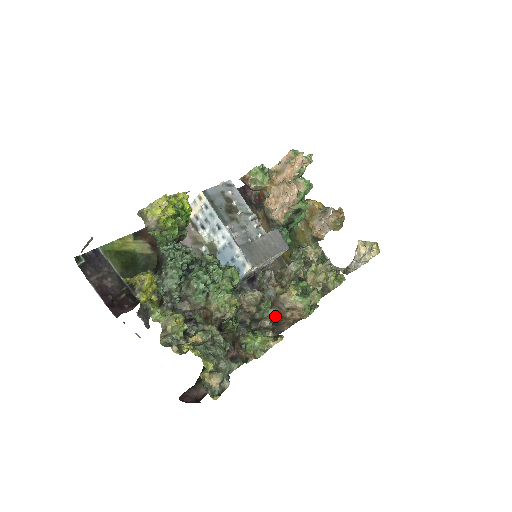
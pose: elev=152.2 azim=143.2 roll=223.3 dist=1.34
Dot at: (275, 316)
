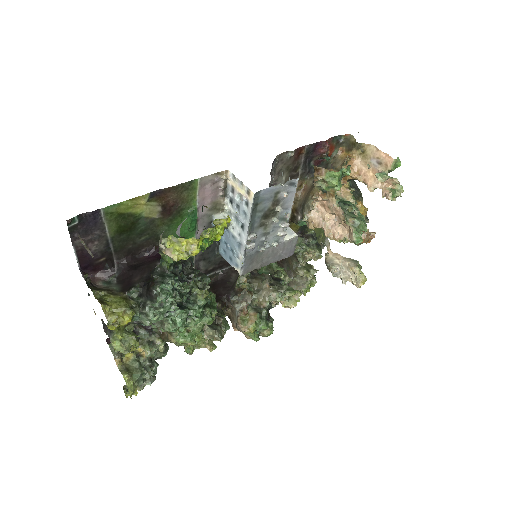
Dot at: (227, 314)
